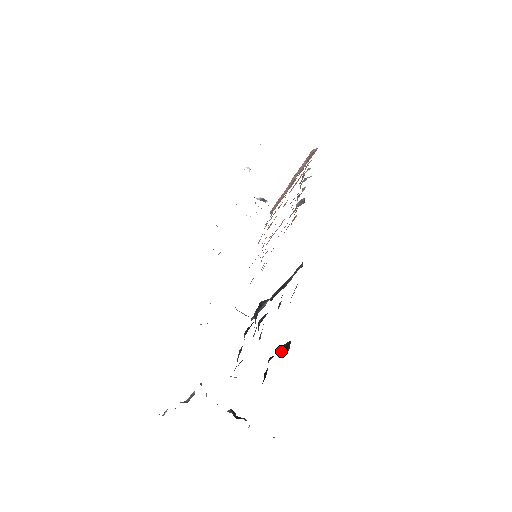
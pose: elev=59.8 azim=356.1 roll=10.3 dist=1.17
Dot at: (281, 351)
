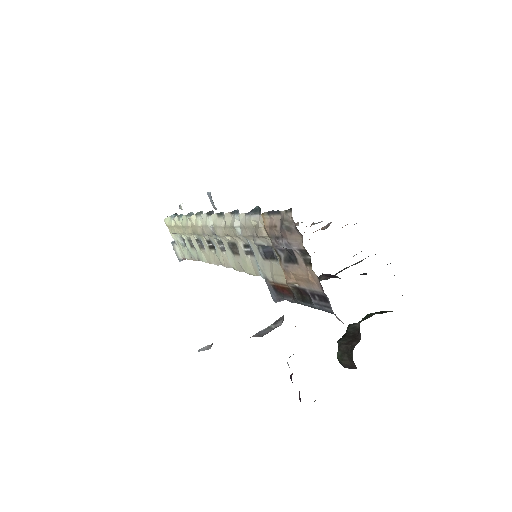
Dot at: (379, 313)
